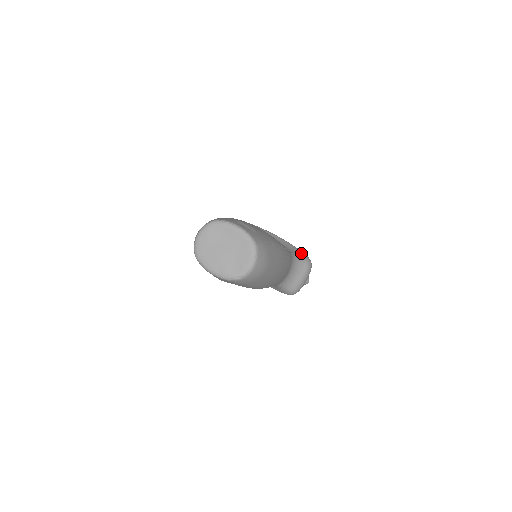
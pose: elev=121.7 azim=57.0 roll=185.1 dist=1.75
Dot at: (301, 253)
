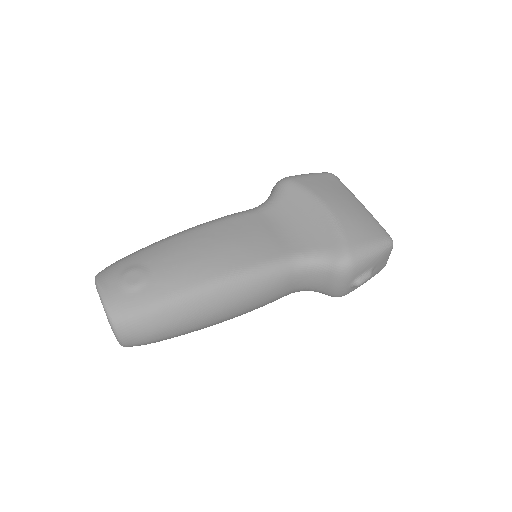
Dot at: (336, 246)
